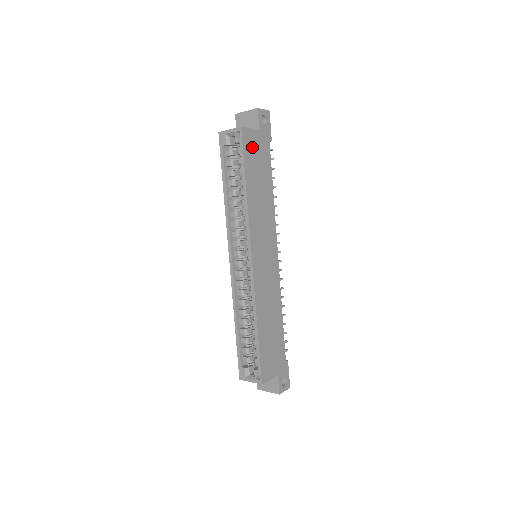
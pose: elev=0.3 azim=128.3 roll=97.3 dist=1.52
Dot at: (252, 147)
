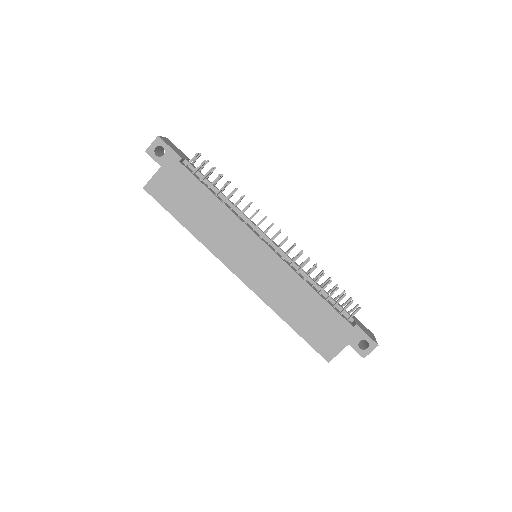
Dot at: (166, 190)
